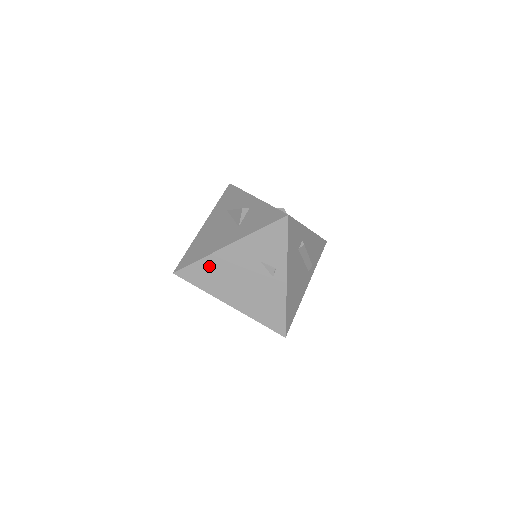
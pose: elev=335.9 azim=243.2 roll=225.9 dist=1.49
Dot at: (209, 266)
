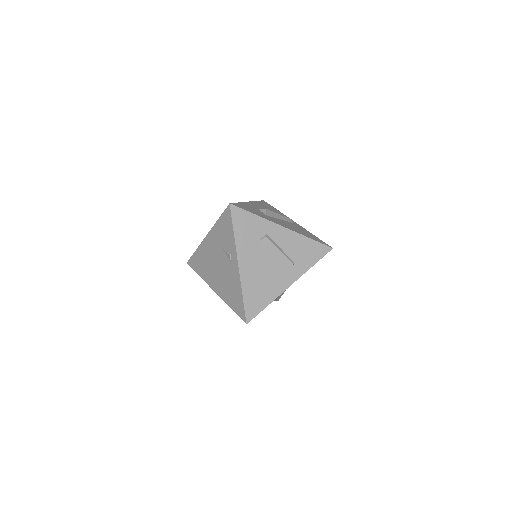
Dot at: (201, 255)
